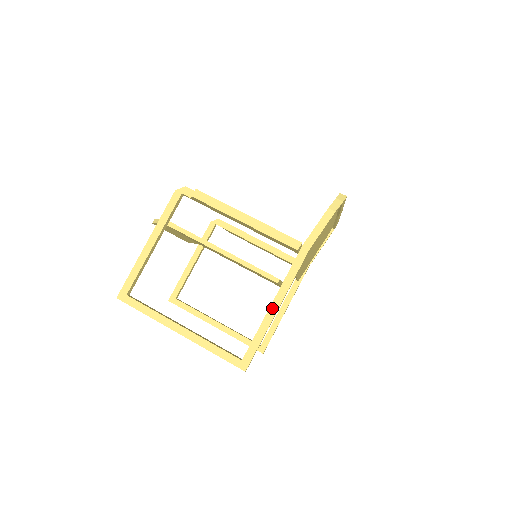
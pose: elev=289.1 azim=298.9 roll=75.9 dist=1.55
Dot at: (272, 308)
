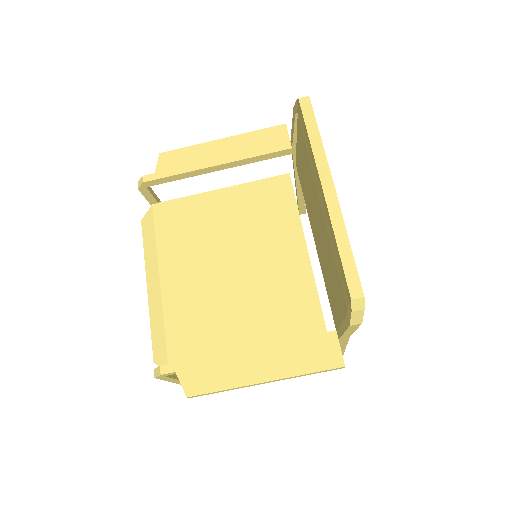
Dot at: occluded
